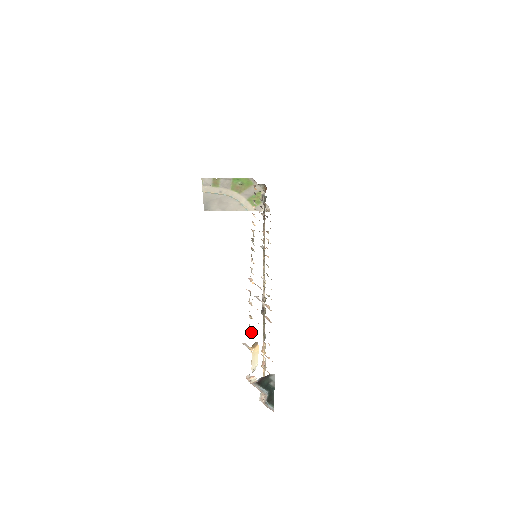
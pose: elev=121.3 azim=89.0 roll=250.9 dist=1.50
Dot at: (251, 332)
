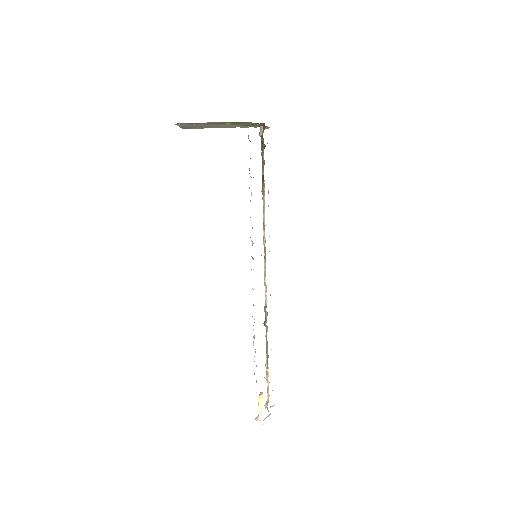
Dot at: occluded
